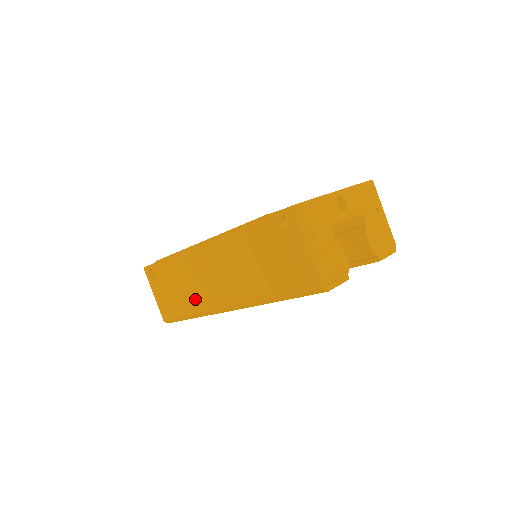
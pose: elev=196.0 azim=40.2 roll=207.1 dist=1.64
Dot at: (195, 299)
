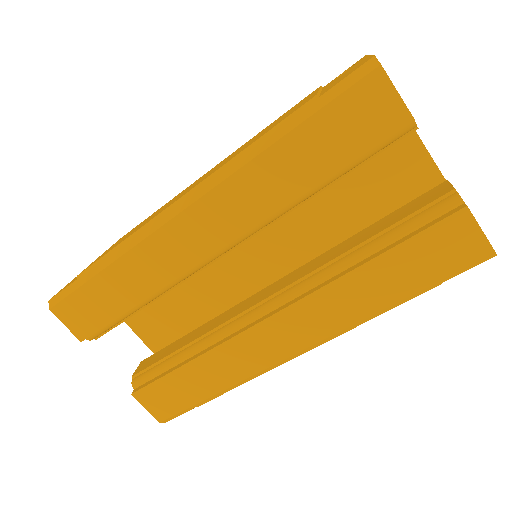
Dot at: (139, 227)
